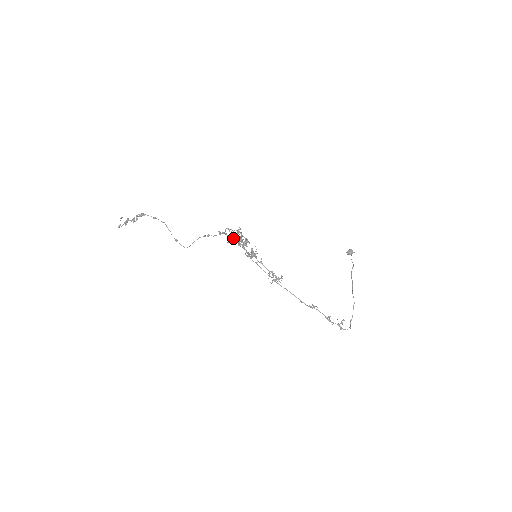
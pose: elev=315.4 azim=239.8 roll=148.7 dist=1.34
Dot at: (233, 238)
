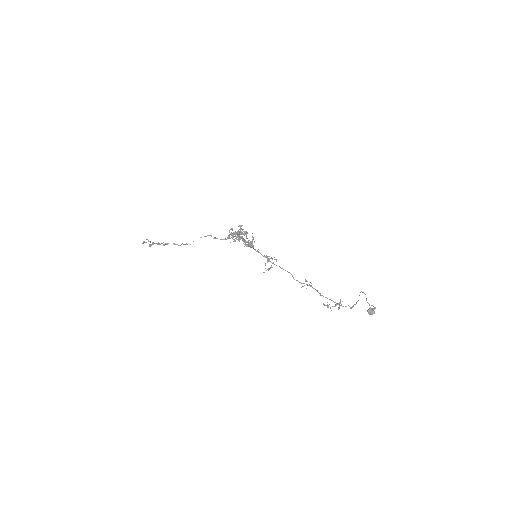
Dot at: (235, 234)
